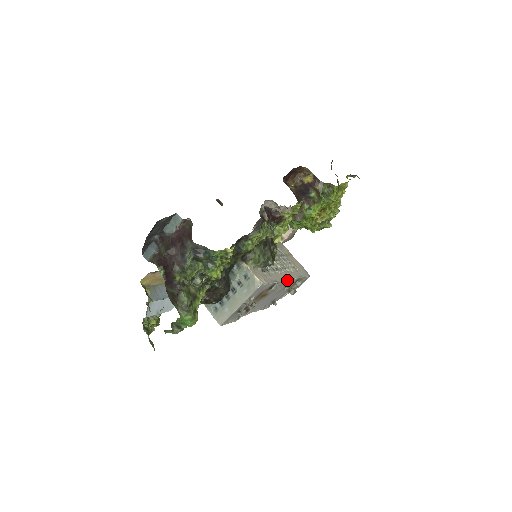
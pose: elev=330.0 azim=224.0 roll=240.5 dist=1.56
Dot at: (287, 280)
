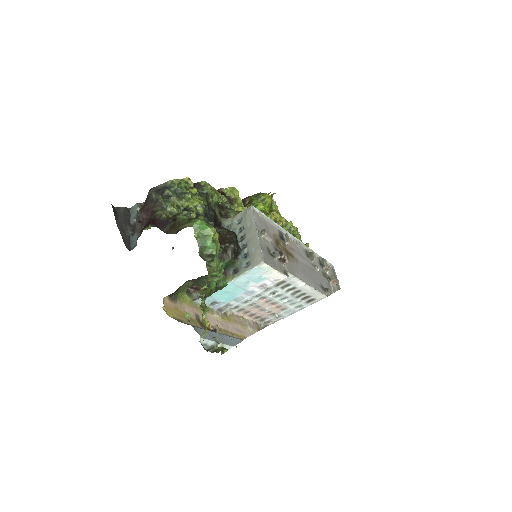
Dot at: (295, 239)
